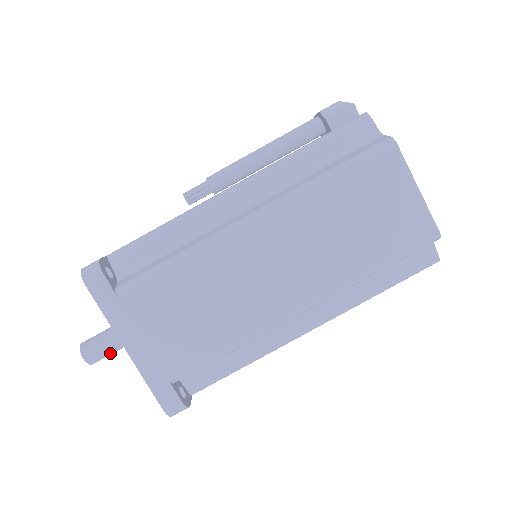
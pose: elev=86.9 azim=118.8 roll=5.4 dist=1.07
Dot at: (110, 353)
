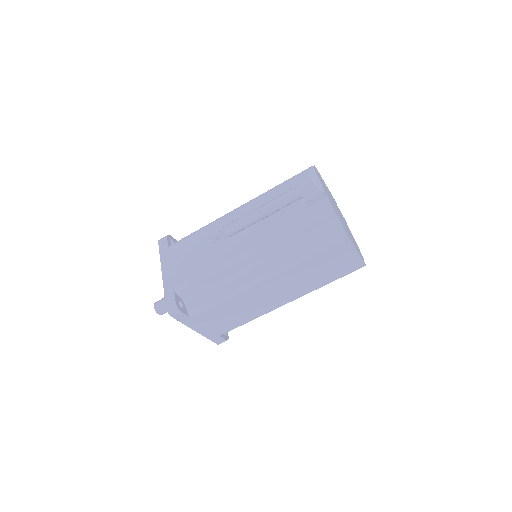
Dot at: occluded
